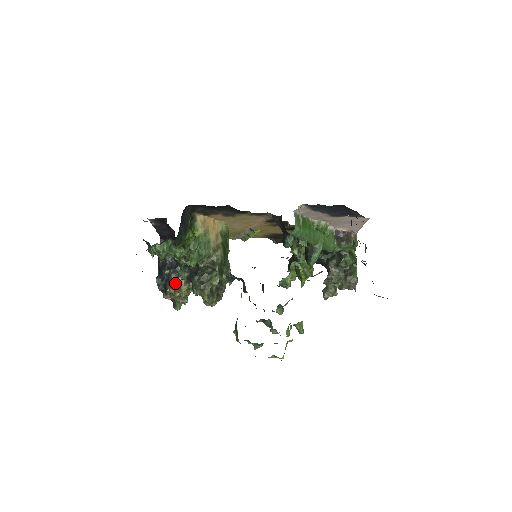
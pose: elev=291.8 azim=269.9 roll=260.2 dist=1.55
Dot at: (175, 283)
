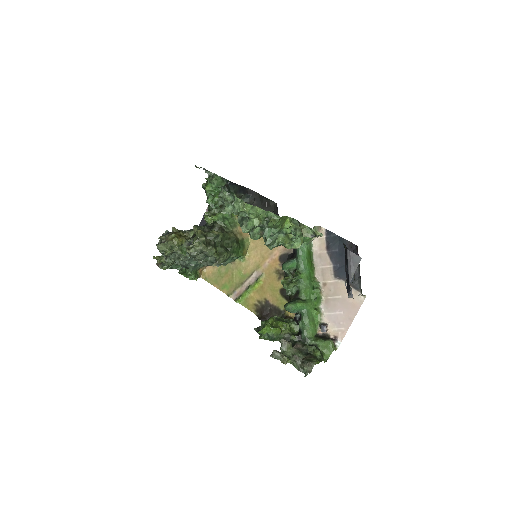
Dot at: (181, 232)
